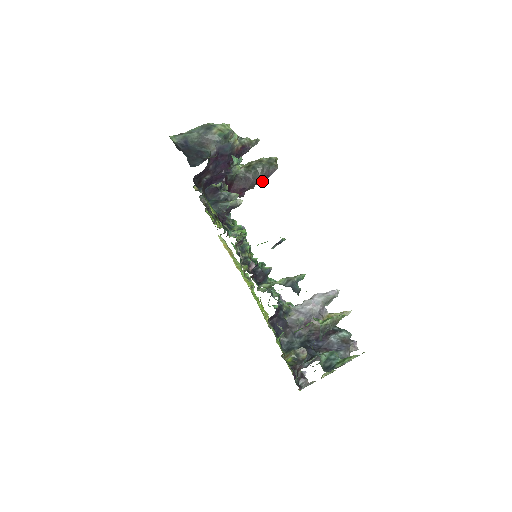
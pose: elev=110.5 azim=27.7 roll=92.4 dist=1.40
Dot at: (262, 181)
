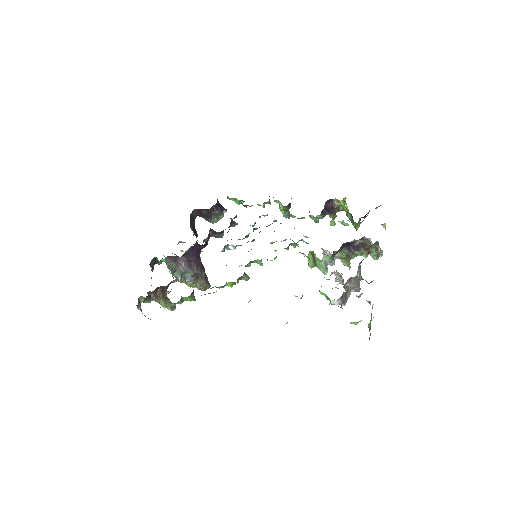
Dot at: (205, 283)
